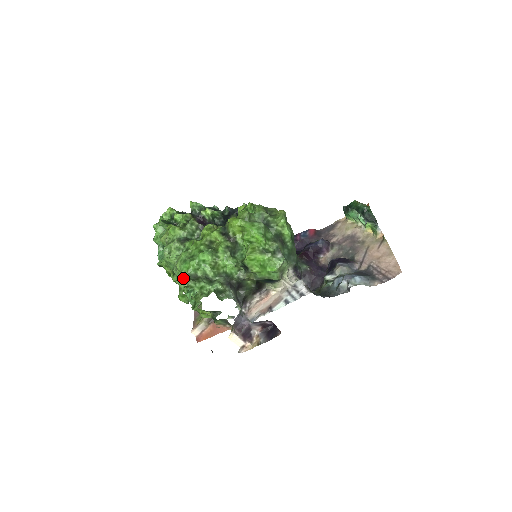
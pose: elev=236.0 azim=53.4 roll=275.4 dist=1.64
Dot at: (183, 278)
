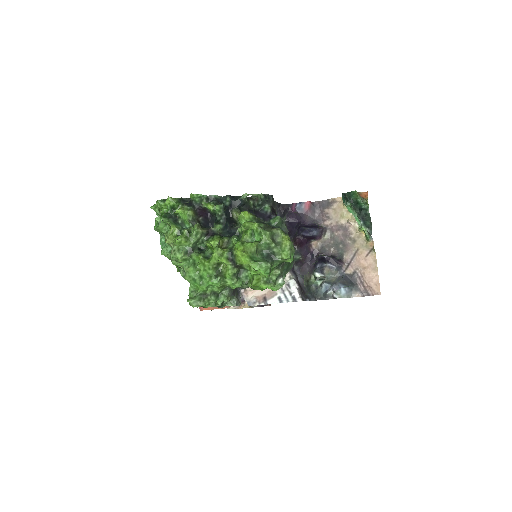
Dot at: (192, 291)
